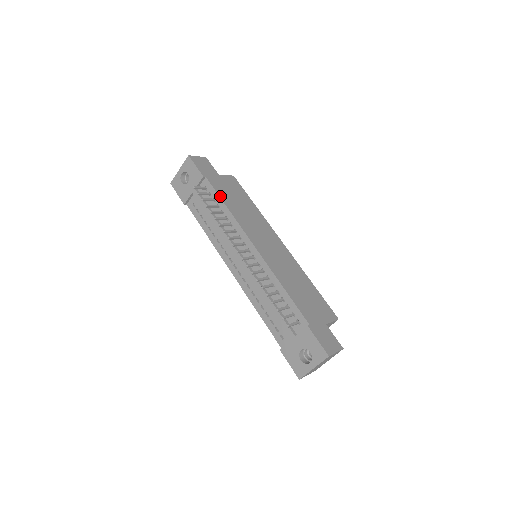
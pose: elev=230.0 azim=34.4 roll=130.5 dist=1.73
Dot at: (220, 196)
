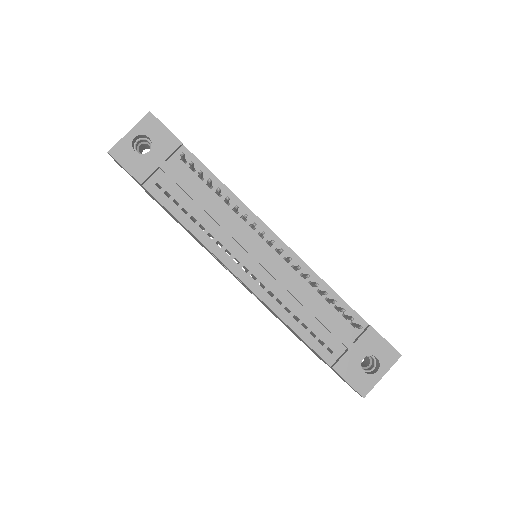
Dot at: (211, 172)
